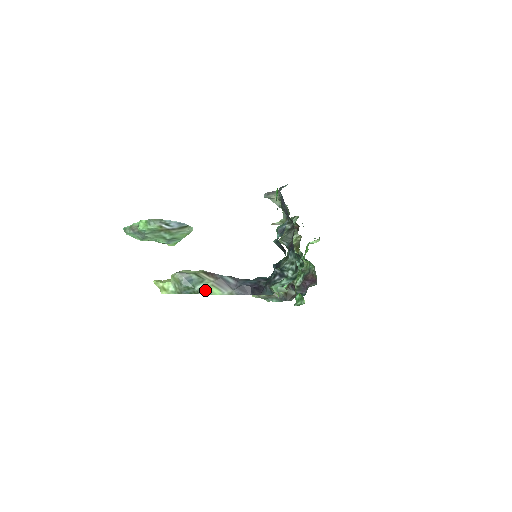
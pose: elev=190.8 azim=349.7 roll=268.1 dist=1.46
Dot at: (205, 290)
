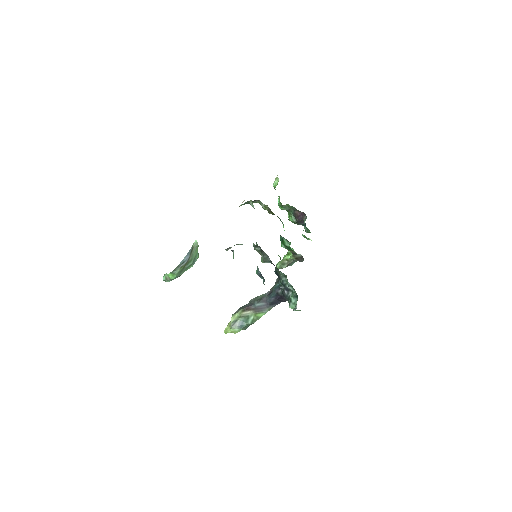
Dot at: (255, 319)
